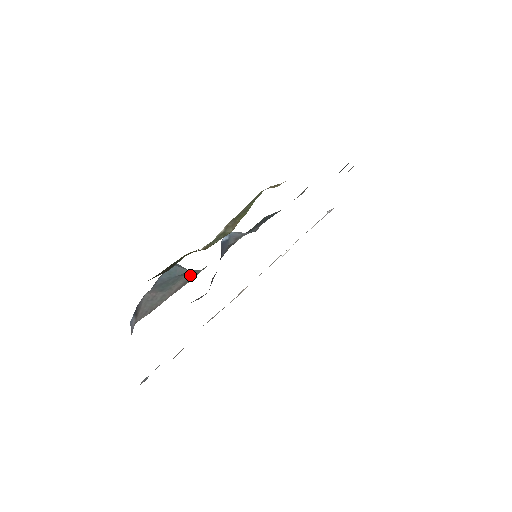
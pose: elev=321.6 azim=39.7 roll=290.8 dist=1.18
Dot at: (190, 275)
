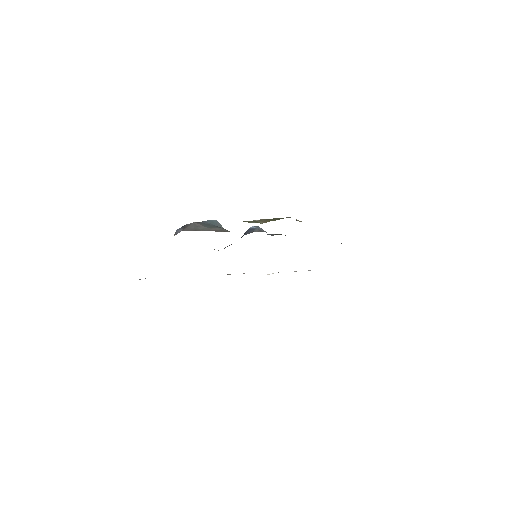
Dot at: (225, 229)
